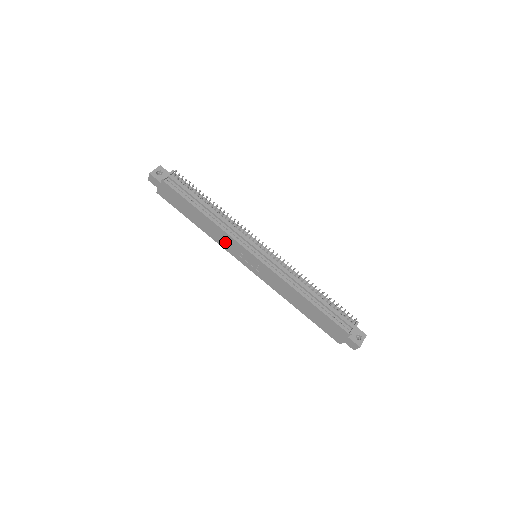
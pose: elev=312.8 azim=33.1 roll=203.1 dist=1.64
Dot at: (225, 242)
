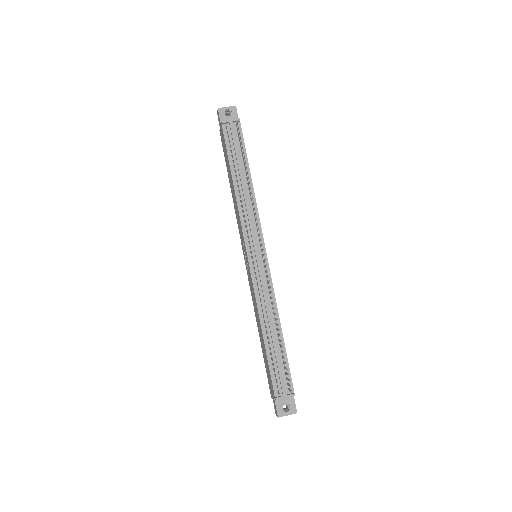
Dot at: occluded
